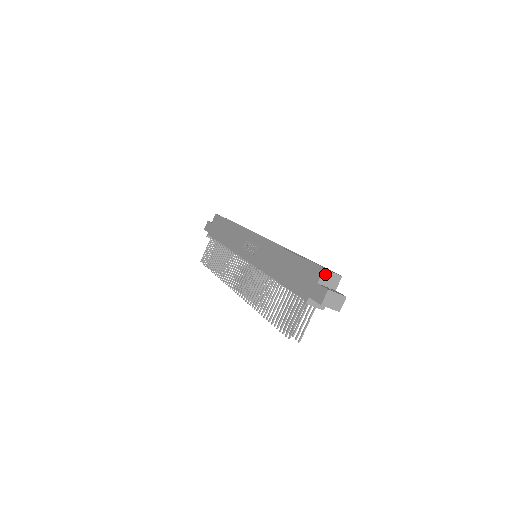
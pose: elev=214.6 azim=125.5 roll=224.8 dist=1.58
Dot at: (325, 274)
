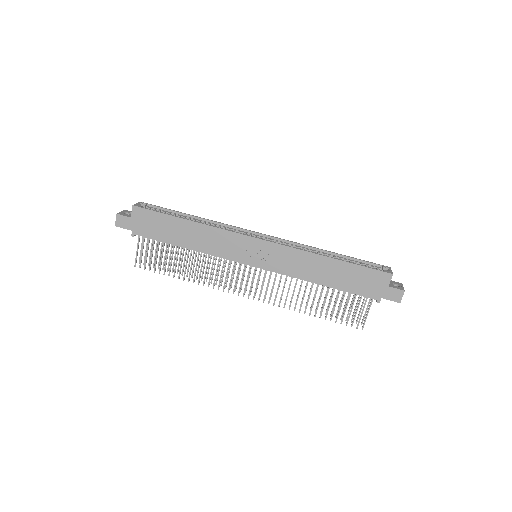
Dot at: (391, 276)
